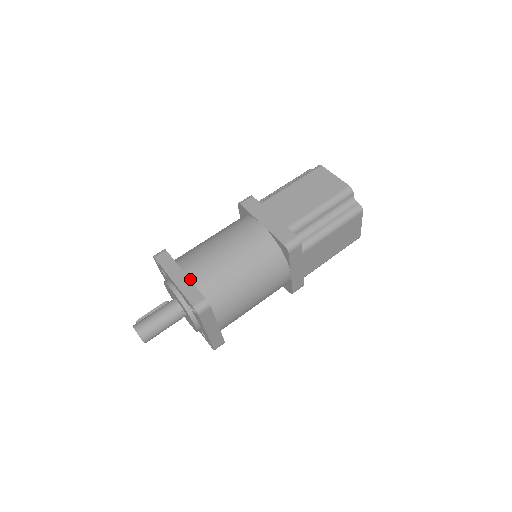
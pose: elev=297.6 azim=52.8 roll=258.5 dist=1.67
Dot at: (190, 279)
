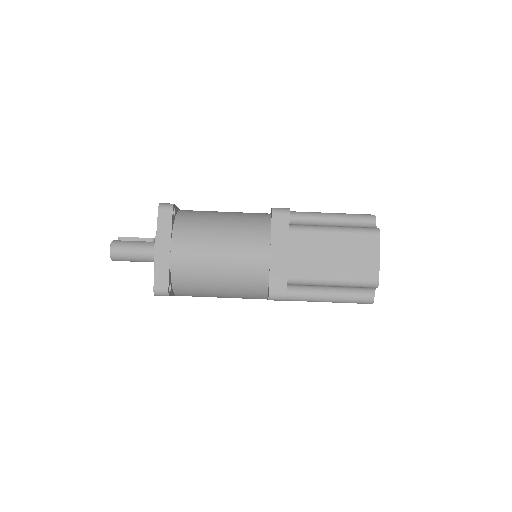
Dot at: (171, 258)
